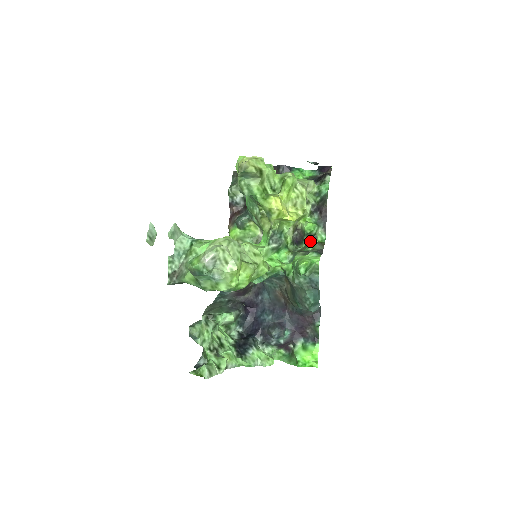
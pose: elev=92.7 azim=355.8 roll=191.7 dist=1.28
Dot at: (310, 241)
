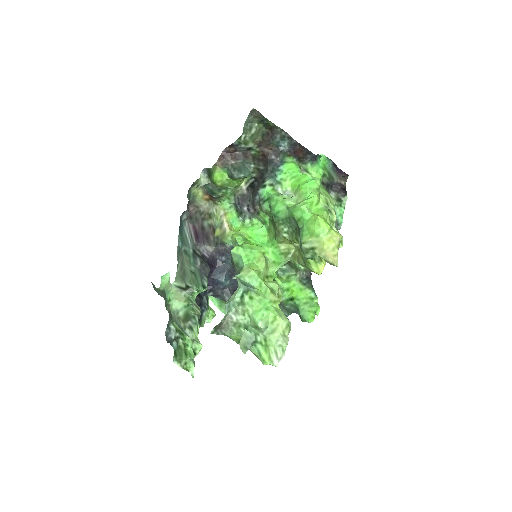
Dot at: occluded
